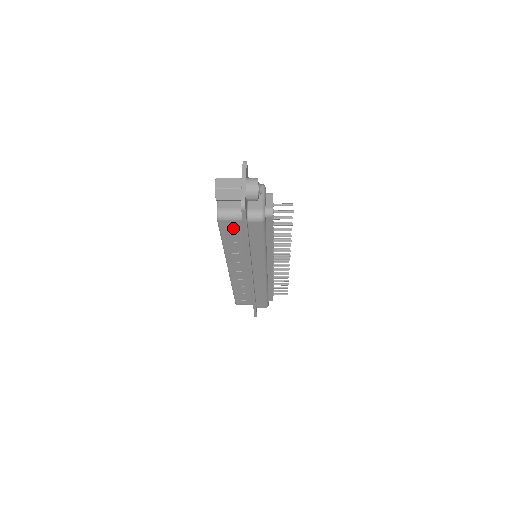
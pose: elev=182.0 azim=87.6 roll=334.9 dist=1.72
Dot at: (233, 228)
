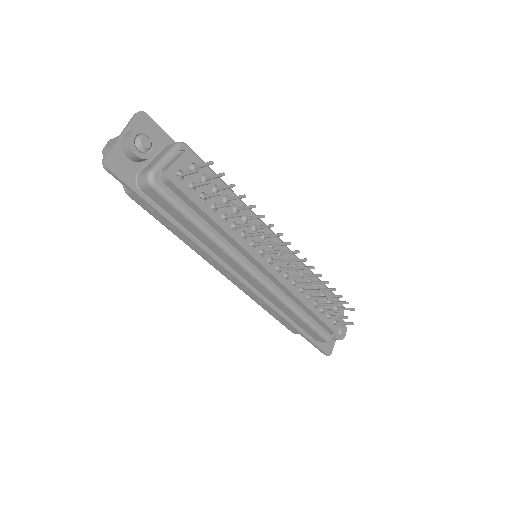
Dot at: occluded
